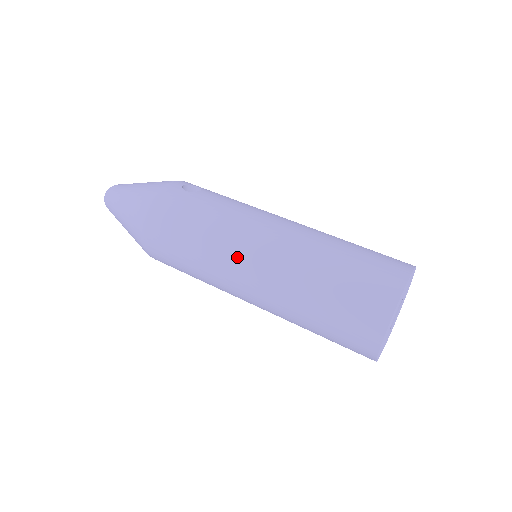
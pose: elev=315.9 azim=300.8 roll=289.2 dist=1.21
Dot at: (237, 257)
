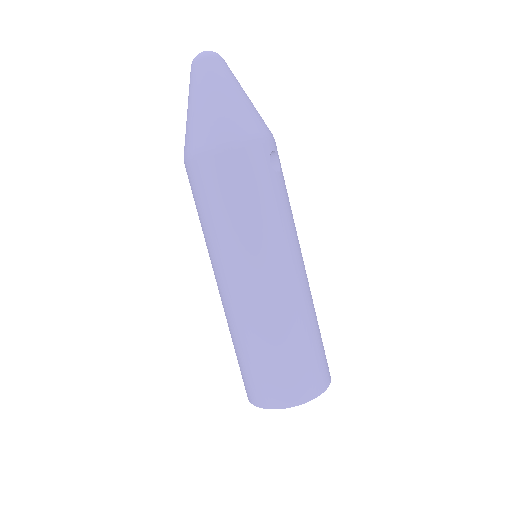
Dot at: (250, 267)
